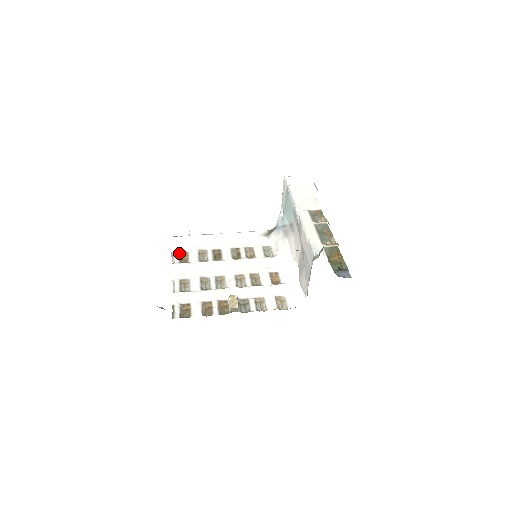
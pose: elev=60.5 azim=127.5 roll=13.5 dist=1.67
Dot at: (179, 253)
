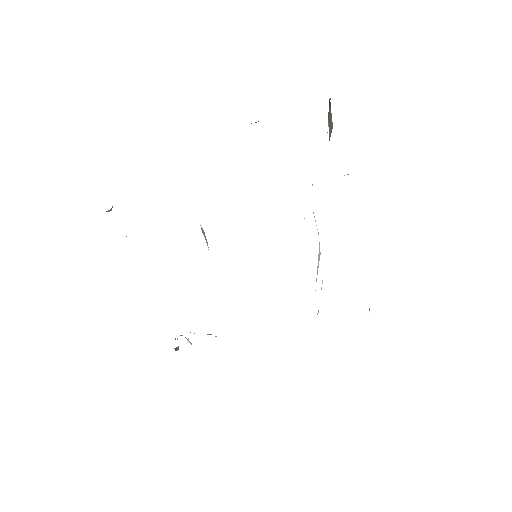
Dot at: occluded
